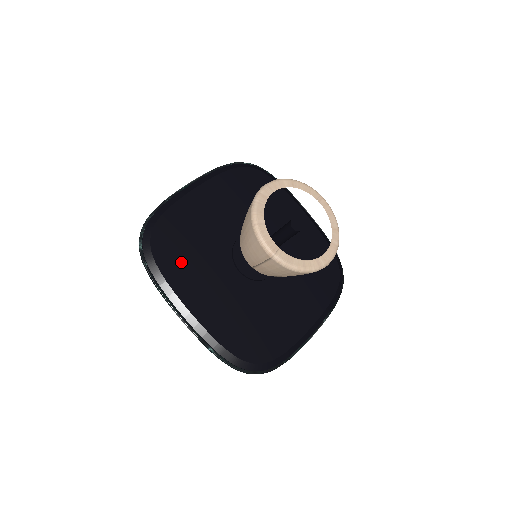
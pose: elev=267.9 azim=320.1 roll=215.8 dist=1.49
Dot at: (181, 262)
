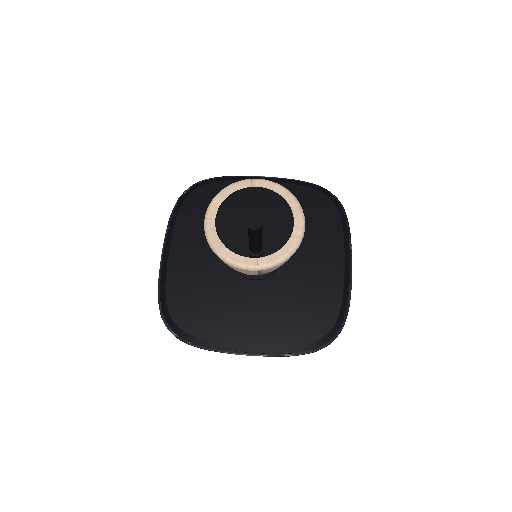
Dot at: (209, 317)
